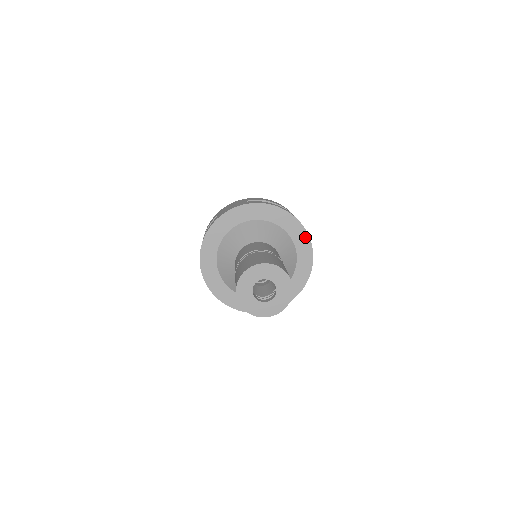
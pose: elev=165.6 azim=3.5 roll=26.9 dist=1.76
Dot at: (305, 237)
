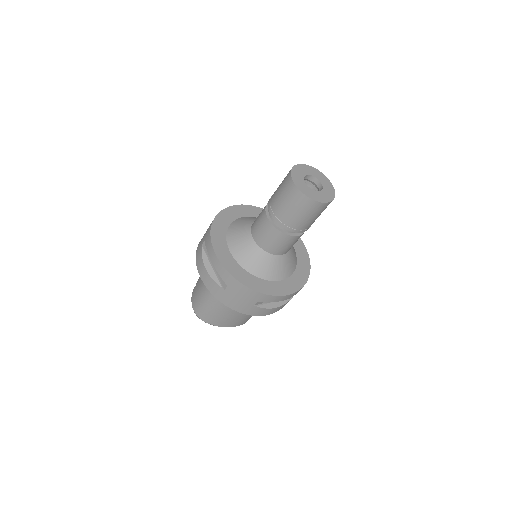
Dot at: occluded
